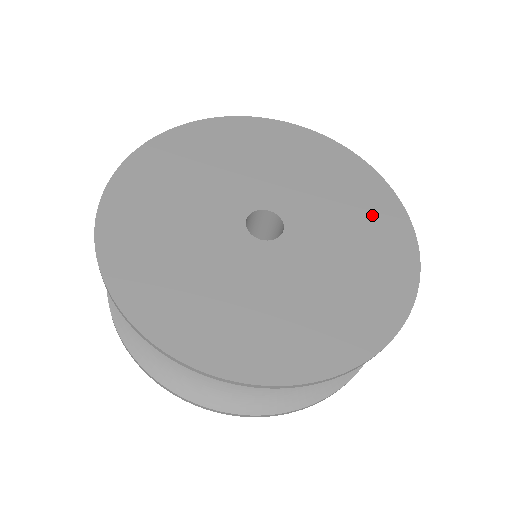
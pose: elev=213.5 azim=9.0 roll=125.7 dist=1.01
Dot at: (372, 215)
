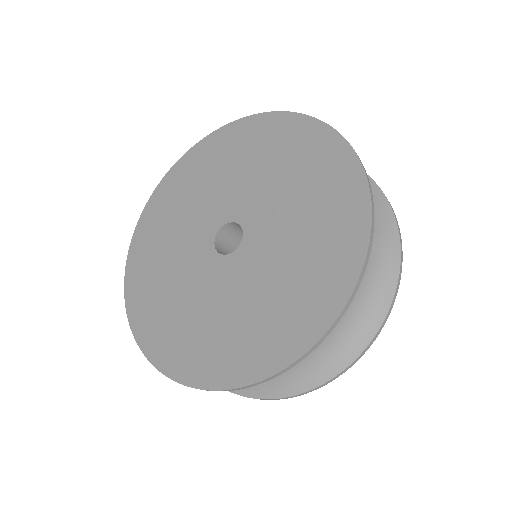
Dot at: (291, 149)
